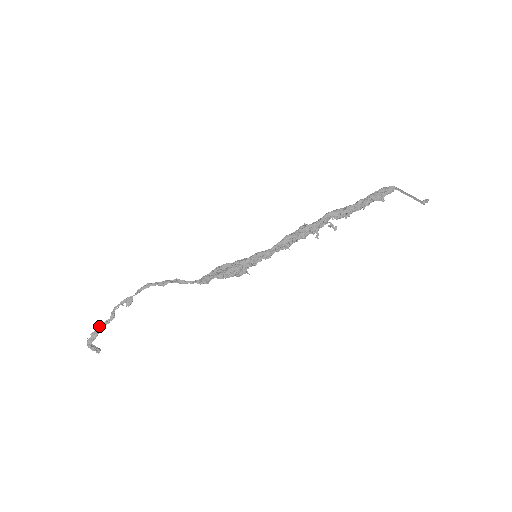
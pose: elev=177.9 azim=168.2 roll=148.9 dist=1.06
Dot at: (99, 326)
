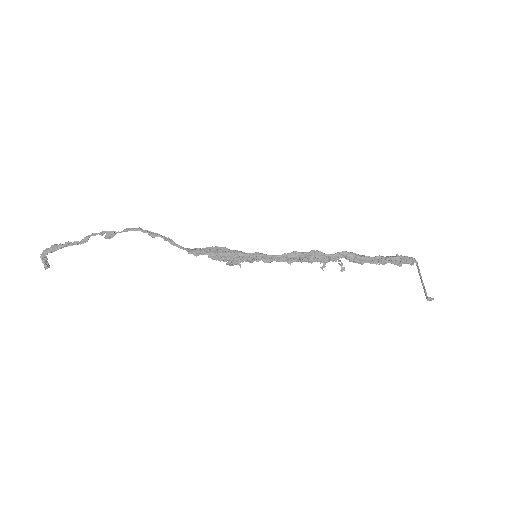
Dot at: (66, 242)
